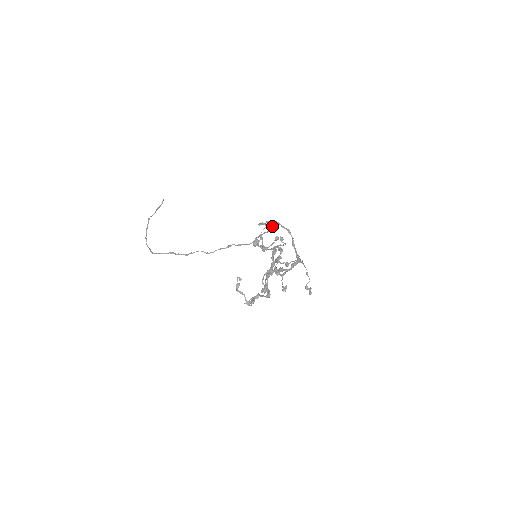
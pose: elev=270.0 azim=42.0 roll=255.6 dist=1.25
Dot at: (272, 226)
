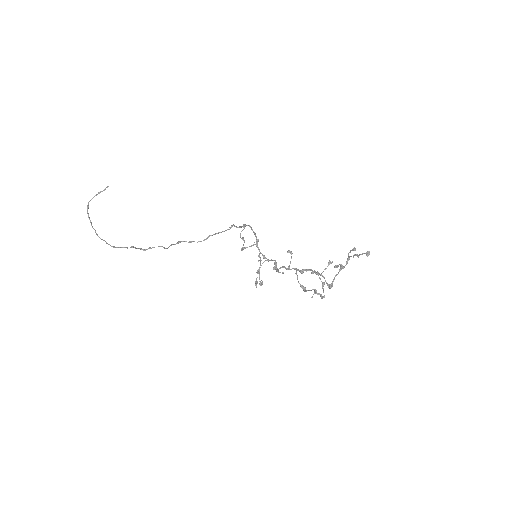
Dot at: (230, 227)
